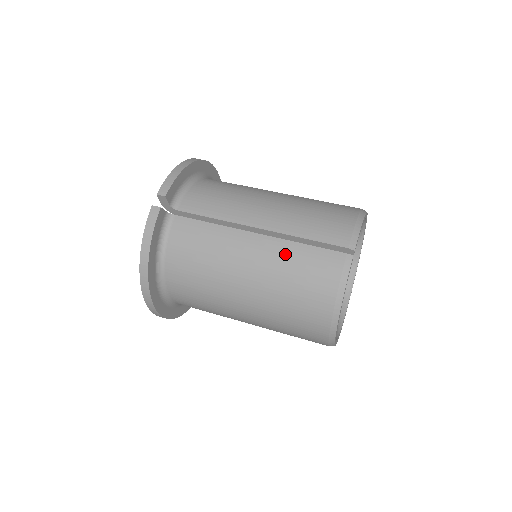
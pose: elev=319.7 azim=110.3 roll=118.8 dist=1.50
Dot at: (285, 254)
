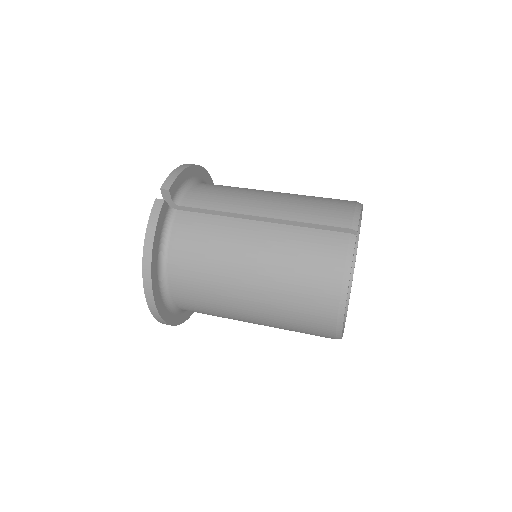
Dot at: (290, 238)
